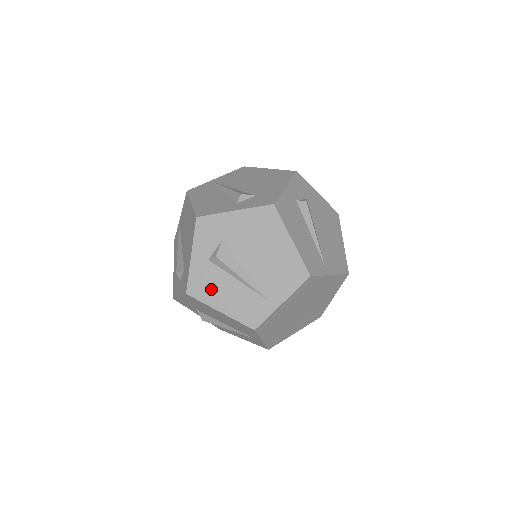
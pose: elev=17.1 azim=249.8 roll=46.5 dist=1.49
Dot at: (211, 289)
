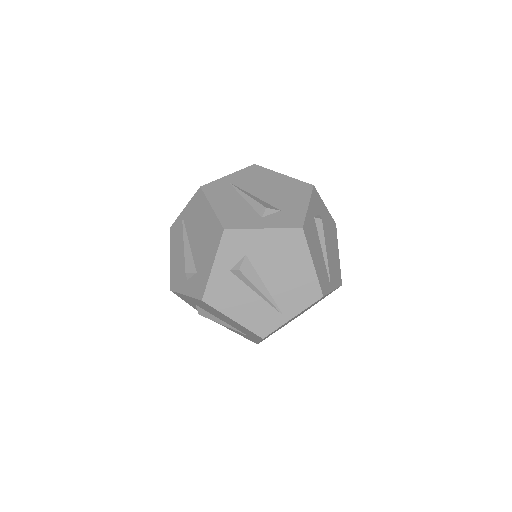
Dot at: occluded
